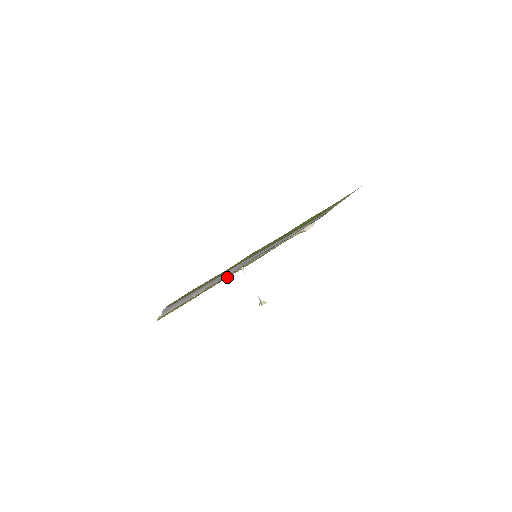
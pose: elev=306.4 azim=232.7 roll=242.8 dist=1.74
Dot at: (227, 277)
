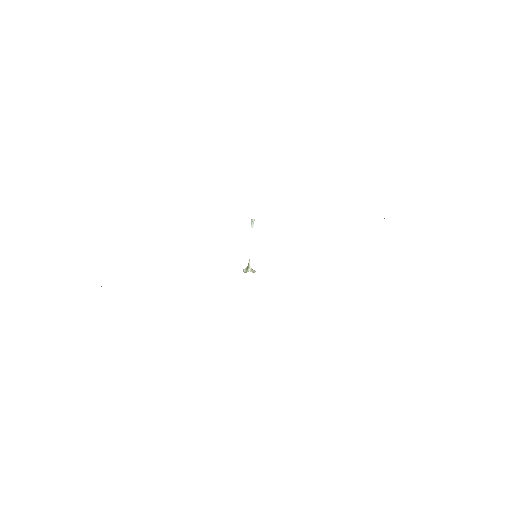
Dot at: occluded
